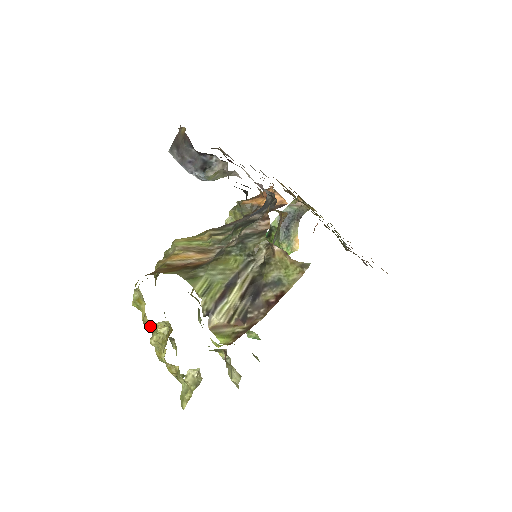
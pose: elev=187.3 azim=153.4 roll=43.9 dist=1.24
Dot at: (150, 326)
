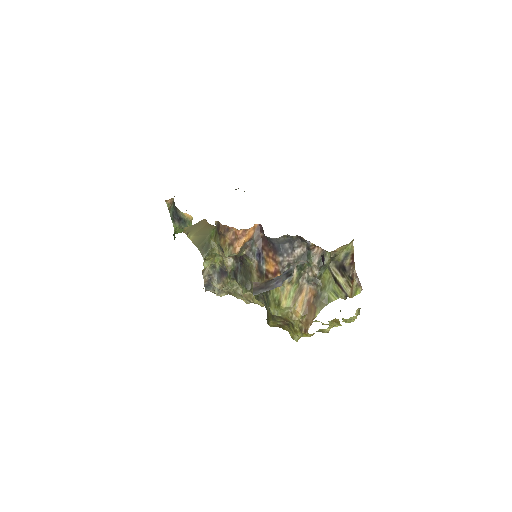
Dot at: occluded
